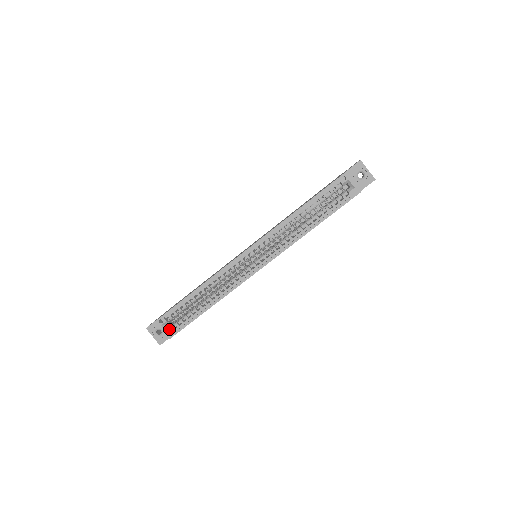
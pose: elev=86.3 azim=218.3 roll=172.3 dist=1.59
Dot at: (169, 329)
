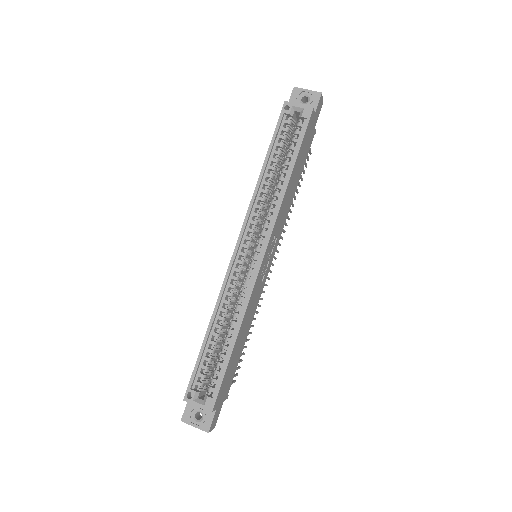
Dot at: (204, 400)
